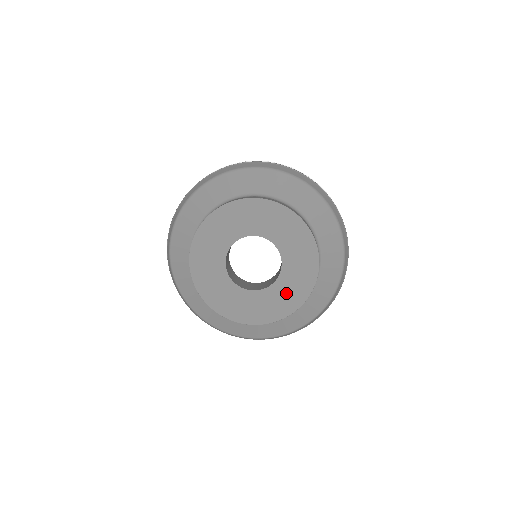
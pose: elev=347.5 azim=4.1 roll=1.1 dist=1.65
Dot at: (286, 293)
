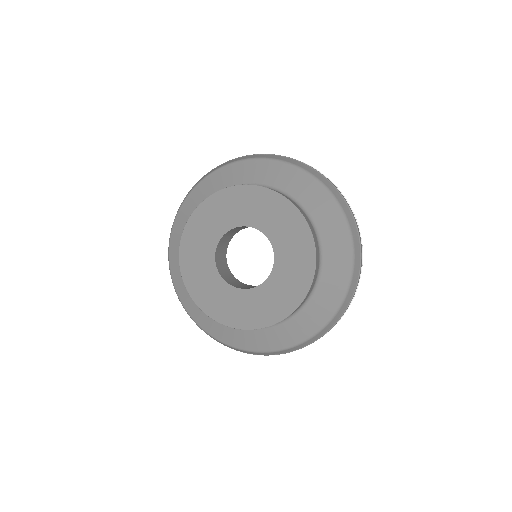
Dot at: (269, 301)
